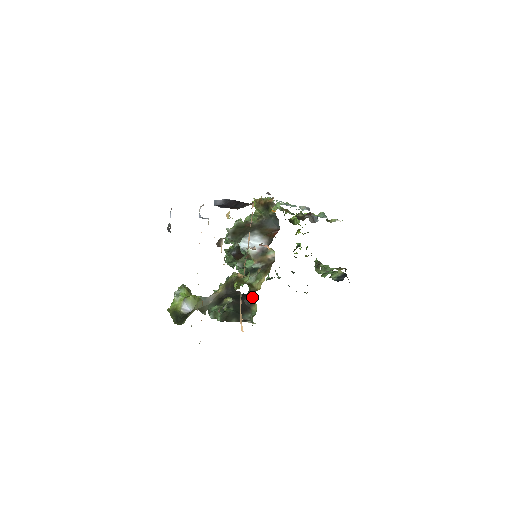
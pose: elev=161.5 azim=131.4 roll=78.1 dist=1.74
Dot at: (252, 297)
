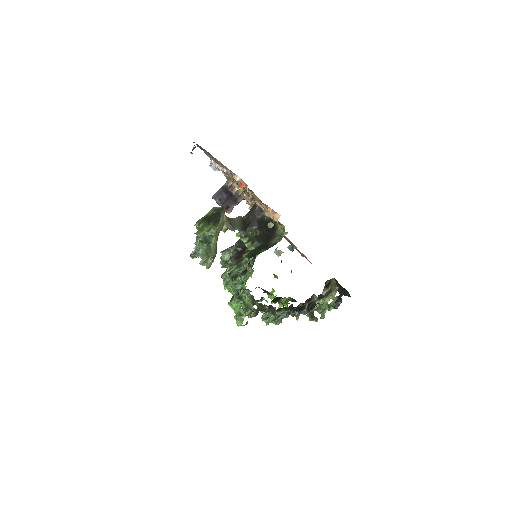
Dot at: (272, 228)
